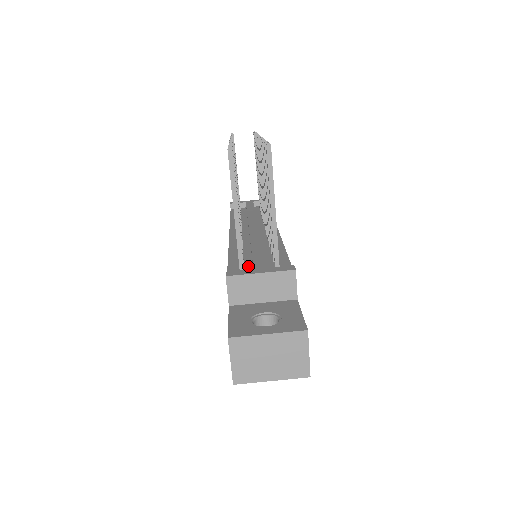
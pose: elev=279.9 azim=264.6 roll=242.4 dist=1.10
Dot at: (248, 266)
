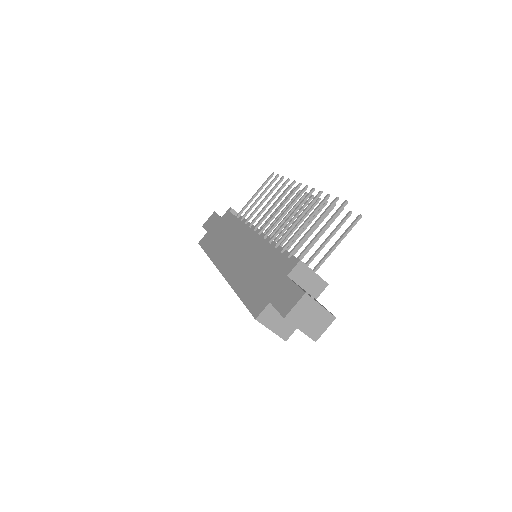
Dot at: occluded
